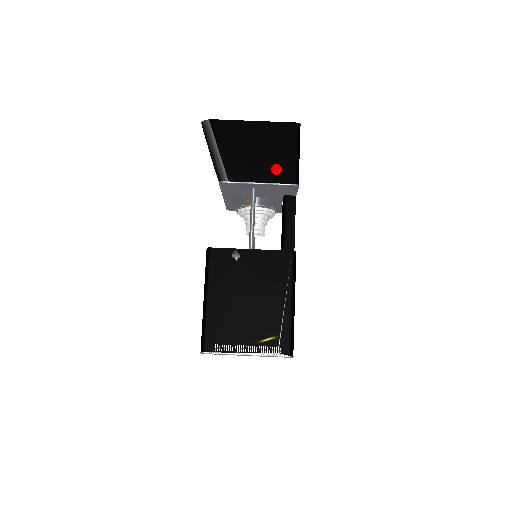
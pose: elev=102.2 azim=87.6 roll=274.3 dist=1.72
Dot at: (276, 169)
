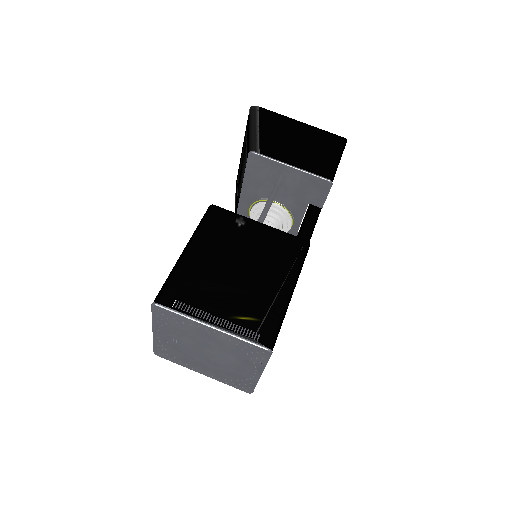
Dot at: (313, 162)
